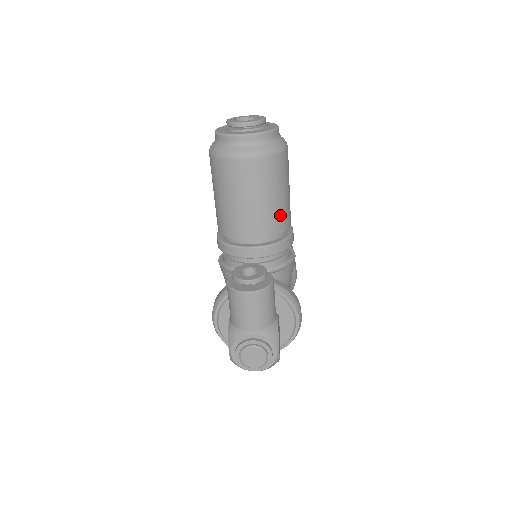
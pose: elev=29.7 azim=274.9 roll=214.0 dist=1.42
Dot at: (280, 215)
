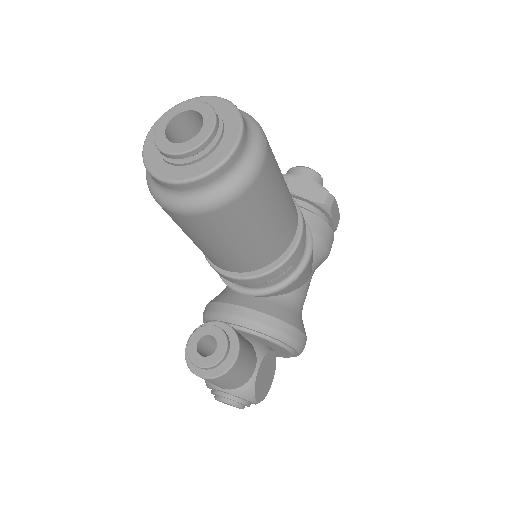
Dot at: (263, 250)
